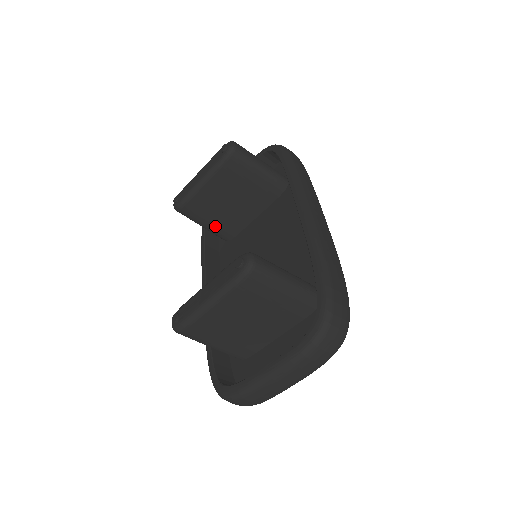
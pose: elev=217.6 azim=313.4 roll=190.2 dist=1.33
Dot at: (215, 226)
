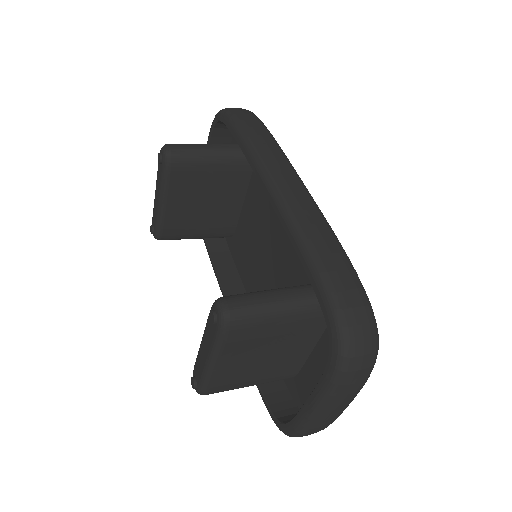
Dot at: (207, 232)
